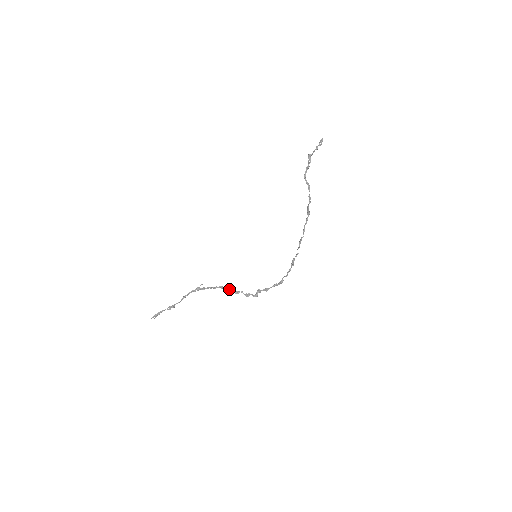
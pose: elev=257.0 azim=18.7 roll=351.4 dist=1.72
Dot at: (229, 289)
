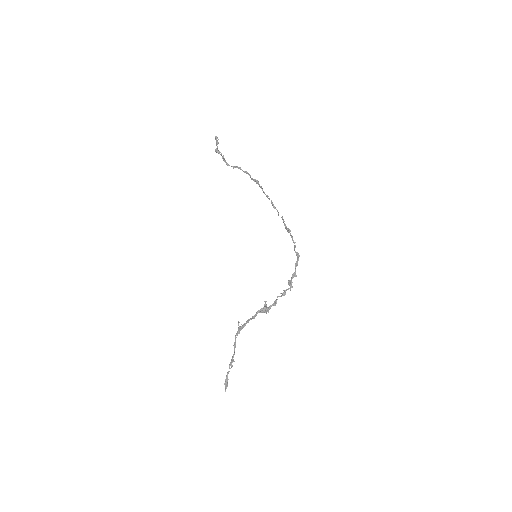
Dot at: (266, 306)
